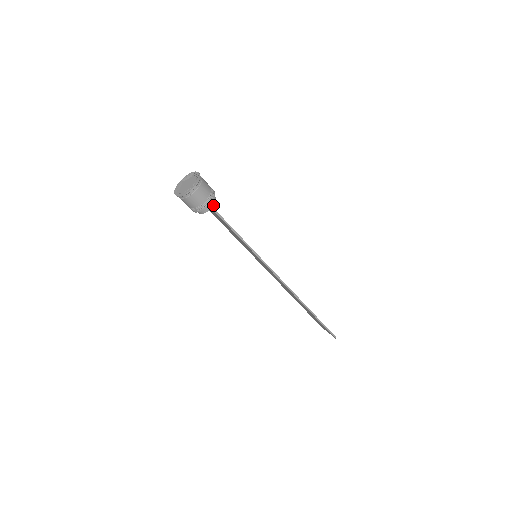
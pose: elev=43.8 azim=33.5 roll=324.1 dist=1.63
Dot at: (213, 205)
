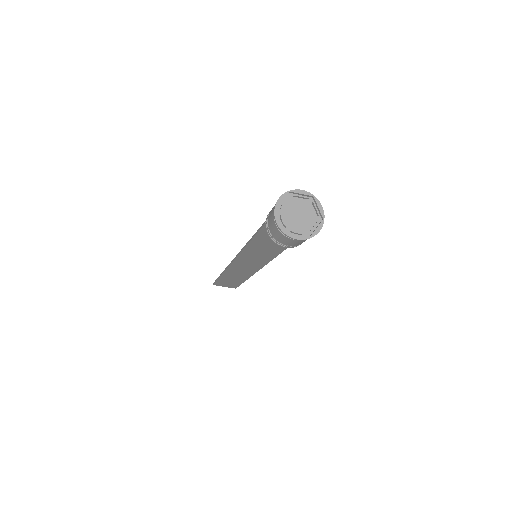
Dot at: occluded
